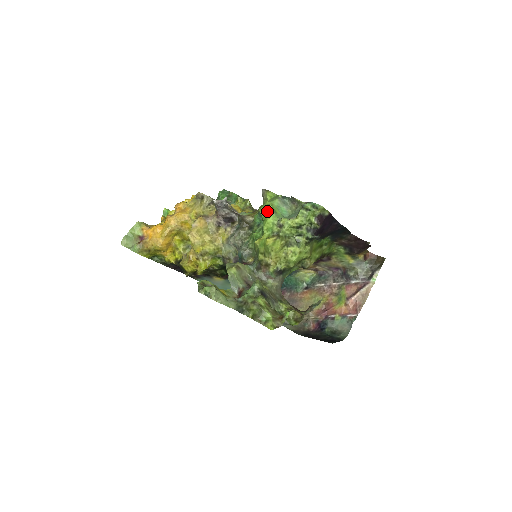
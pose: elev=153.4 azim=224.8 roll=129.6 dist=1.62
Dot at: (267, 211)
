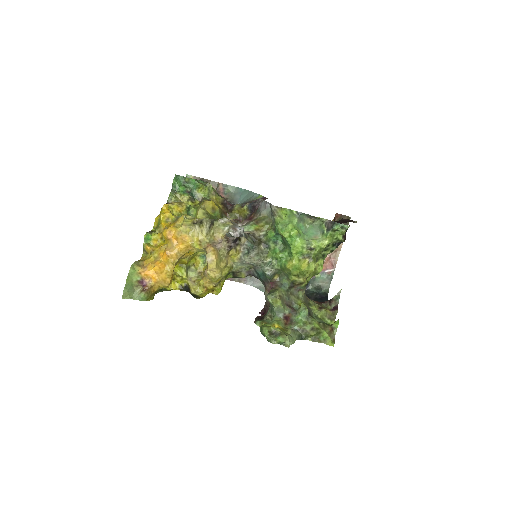
Dot at: (294, 236)
